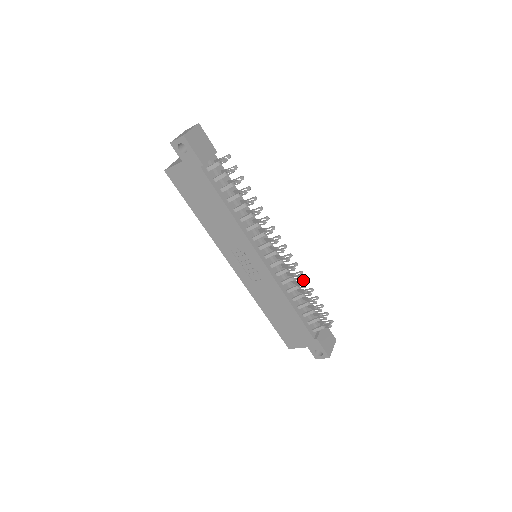
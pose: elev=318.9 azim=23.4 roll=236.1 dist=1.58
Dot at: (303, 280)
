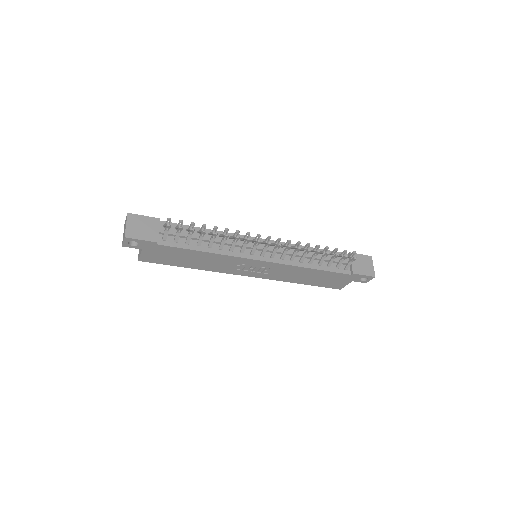
Dot at: (305, 246)
